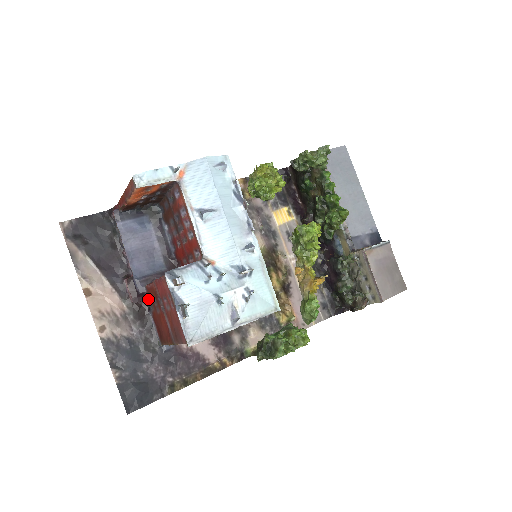
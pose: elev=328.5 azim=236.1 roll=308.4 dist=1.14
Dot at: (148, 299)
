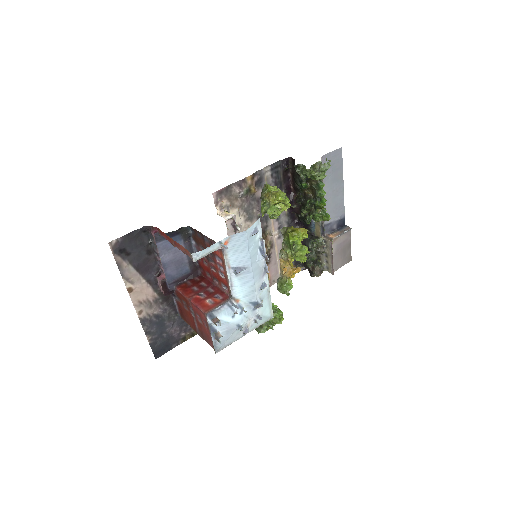
Dot at: (175, 293)
